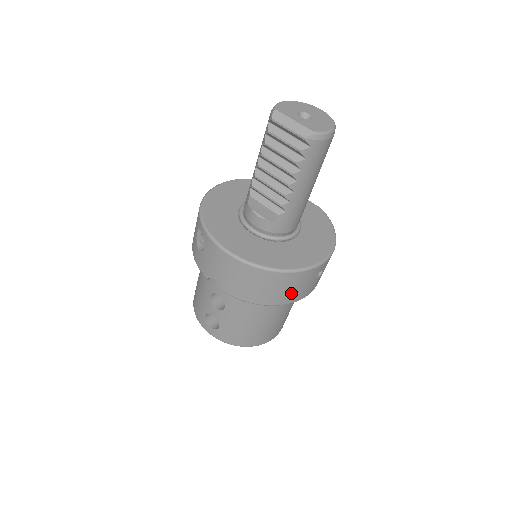
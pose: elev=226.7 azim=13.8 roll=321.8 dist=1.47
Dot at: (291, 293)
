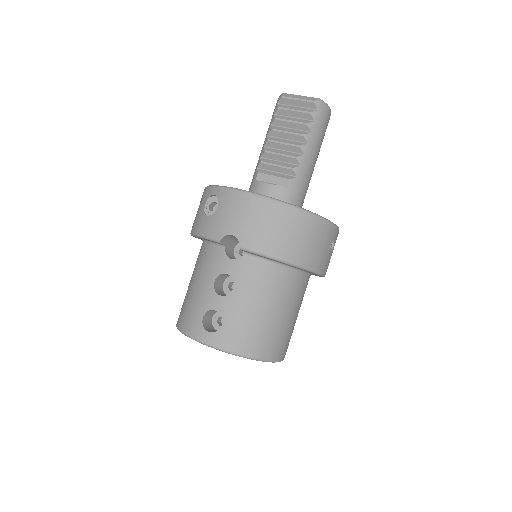
Dot at: (312, 251)
